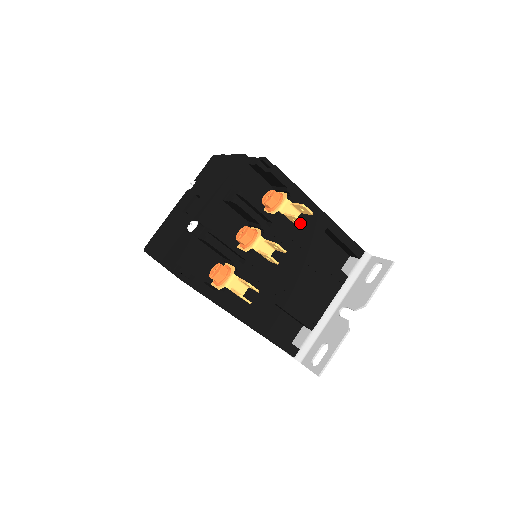
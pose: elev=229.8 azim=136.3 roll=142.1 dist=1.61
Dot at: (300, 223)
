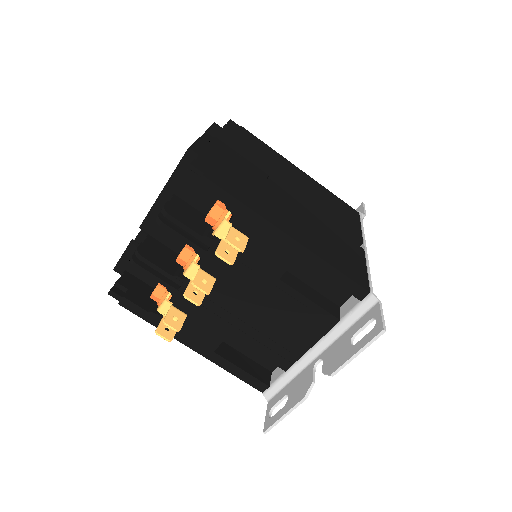
Dot at: (228, 260)
